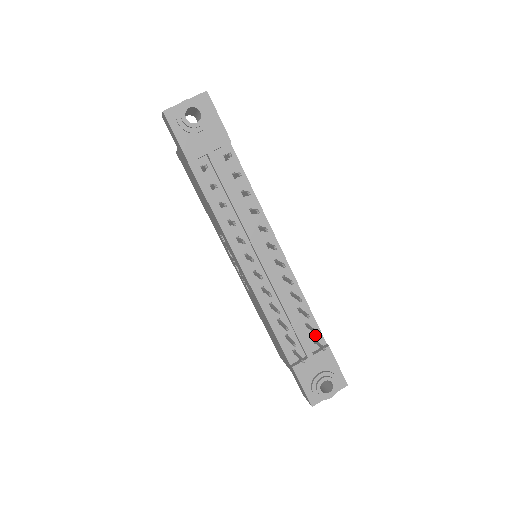
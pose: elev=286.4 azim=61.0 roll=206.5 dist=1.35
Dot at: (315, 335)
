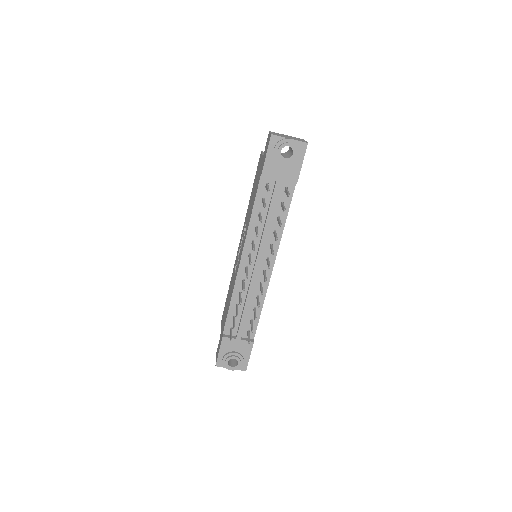
Dot at: occluded
